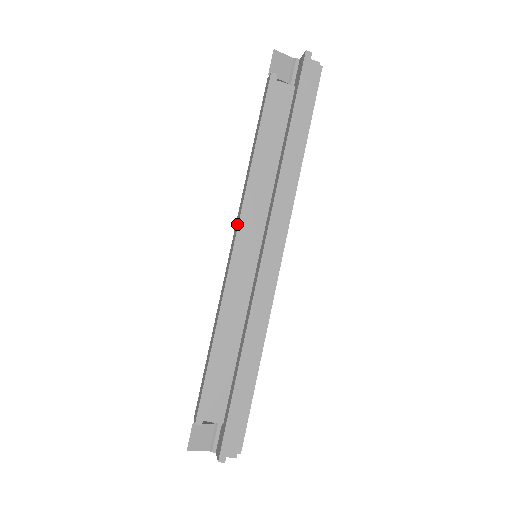
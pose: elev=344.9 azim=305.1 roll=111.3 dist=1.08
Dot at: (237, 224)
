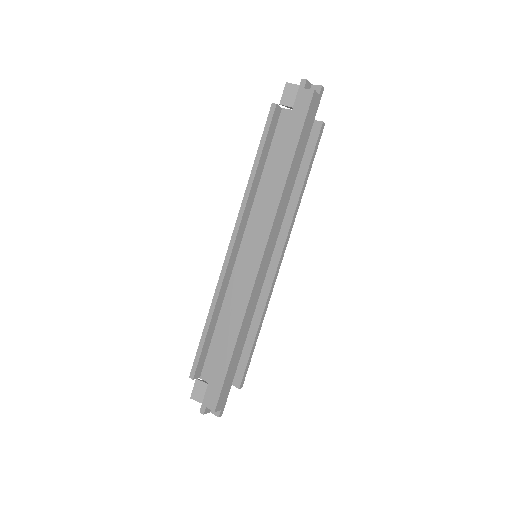
Dot at: (236, 228)
